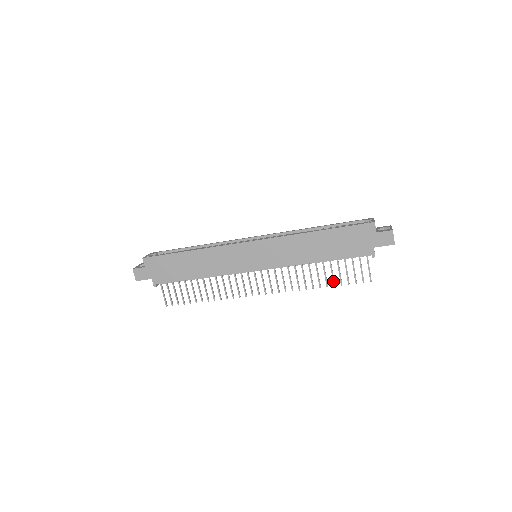
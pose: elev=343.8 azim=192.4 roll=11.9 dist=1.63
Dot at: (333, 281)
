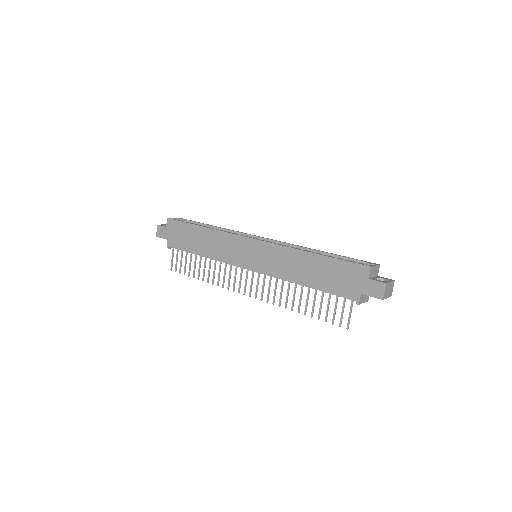
Dot at: (312, 311)
